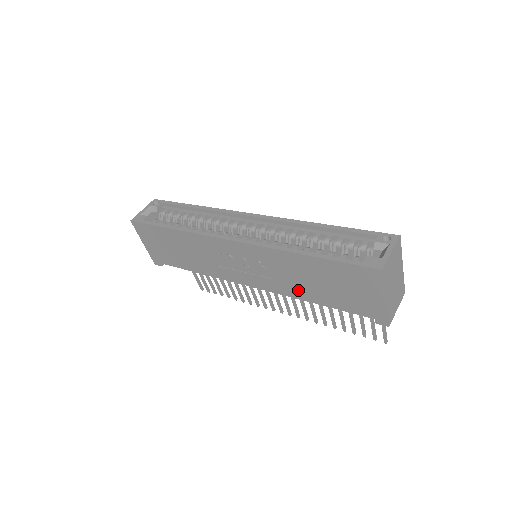
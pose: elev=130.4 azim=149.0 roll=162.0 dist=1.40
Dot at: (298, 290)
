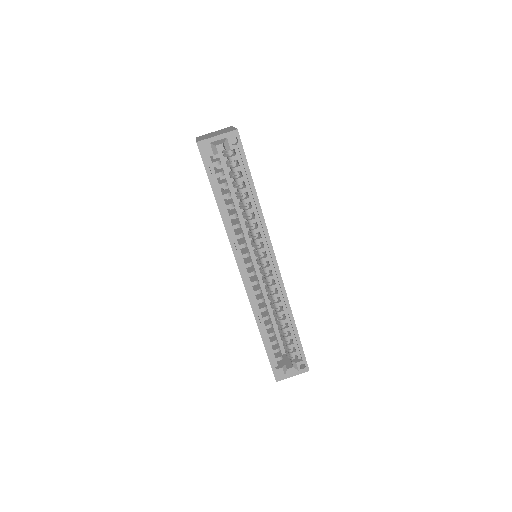
Dot at: occluded
